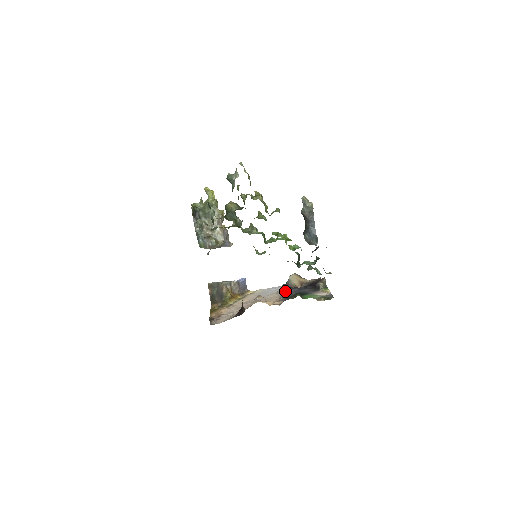
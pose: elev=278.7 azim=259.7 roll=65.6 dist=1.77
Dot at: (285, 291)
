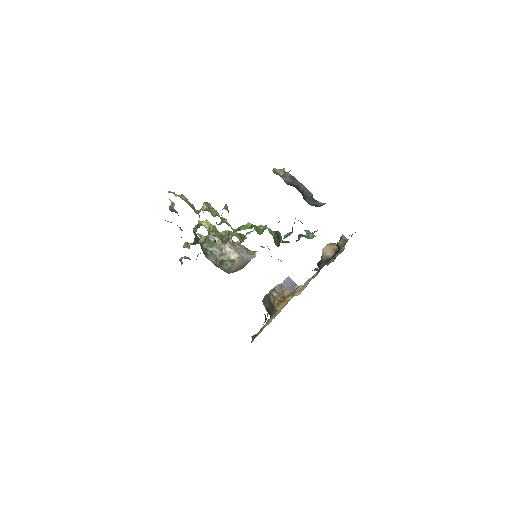
Dot at: occluded
